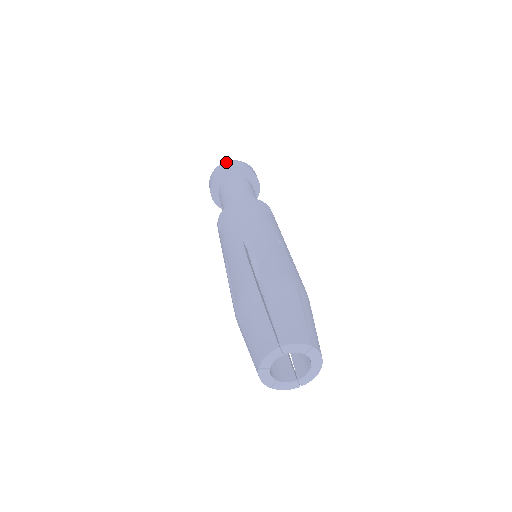
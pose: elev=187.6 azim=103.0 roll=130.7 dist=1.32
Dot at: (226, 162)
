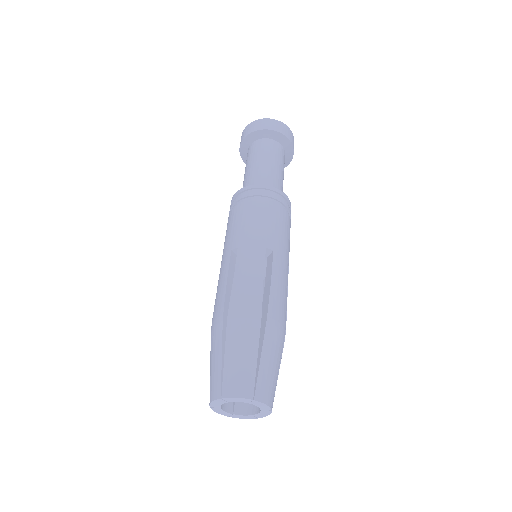
Dot at: (254, 122)
